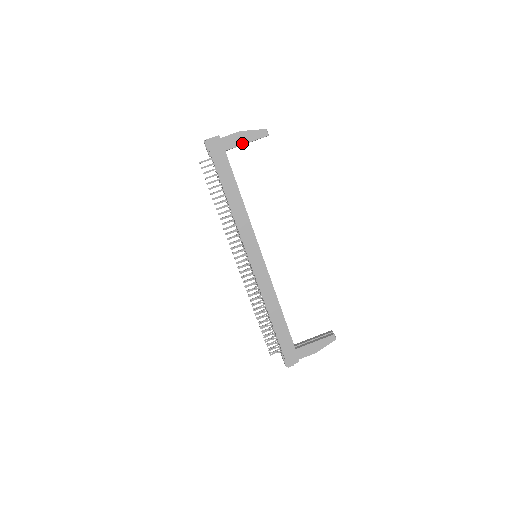
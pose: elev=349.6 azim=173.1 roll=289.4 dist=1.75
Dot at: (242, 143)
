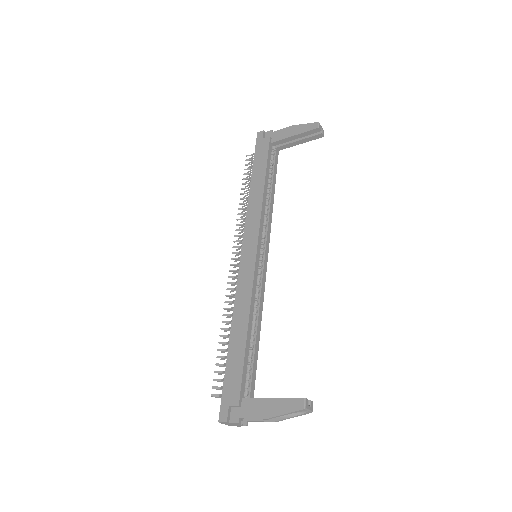
Dot at: (290, 136)
